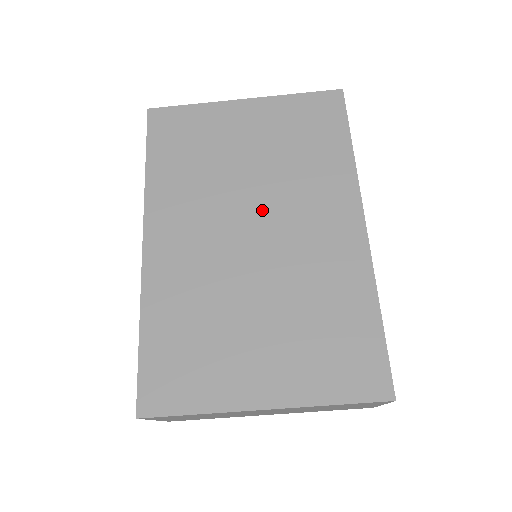
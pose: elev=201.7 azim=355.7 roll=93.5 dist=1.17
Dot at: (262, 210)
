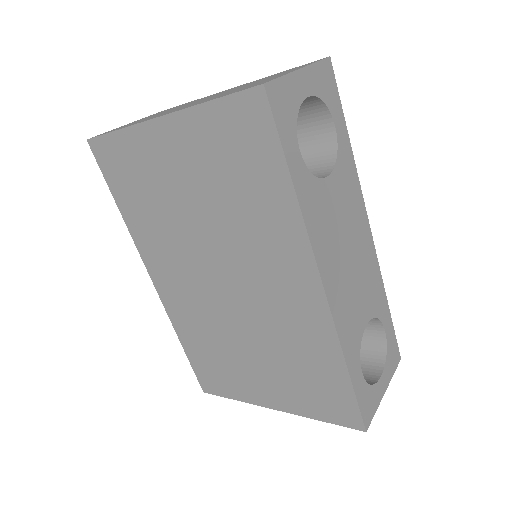
Dot at: (224, 263)
